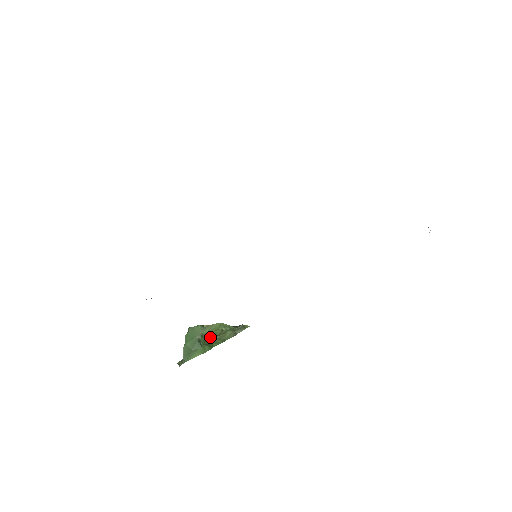
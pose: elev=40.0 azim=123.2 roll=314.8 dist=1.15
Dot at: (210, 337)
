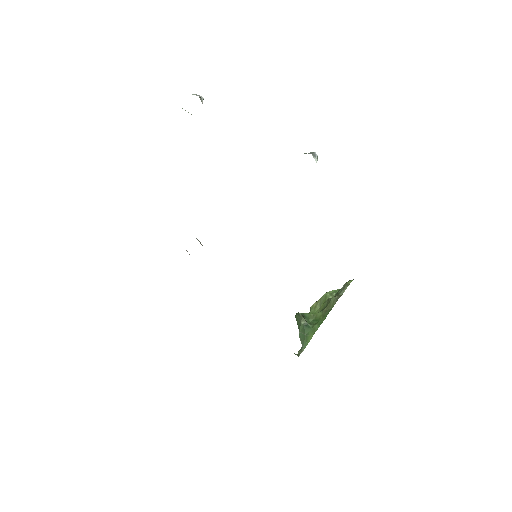
Dot at: (319, 313)
